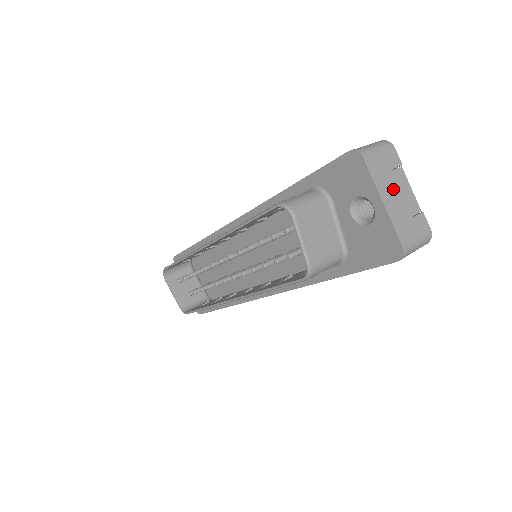
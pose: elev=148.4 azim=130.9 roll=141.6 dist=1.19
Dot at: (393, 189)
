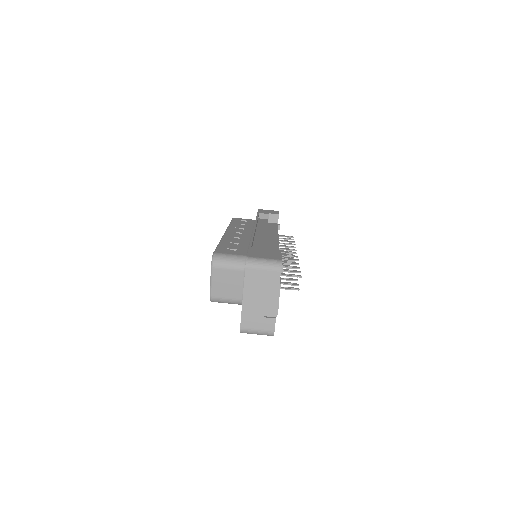
Dot at: (258, 295)
